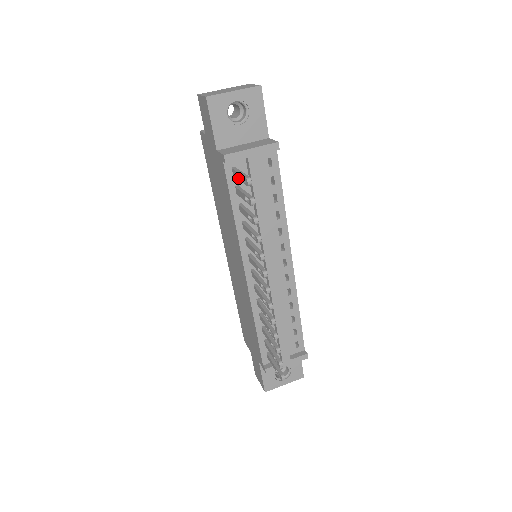
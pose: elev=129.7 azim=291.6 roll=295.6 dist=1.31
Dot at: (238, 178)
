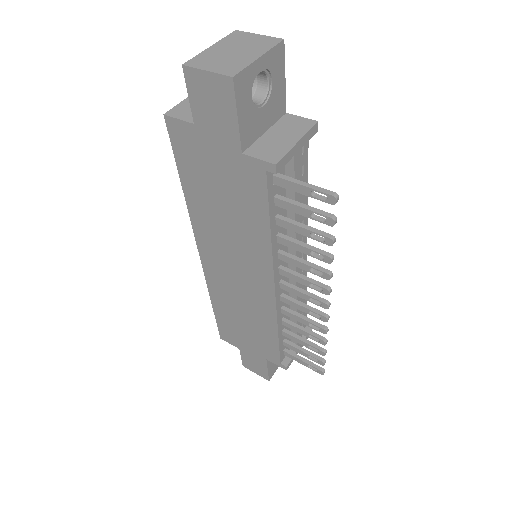
Dot at: (296, 190)
